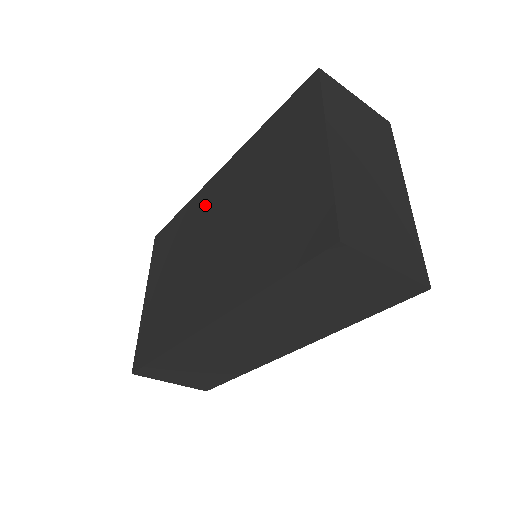
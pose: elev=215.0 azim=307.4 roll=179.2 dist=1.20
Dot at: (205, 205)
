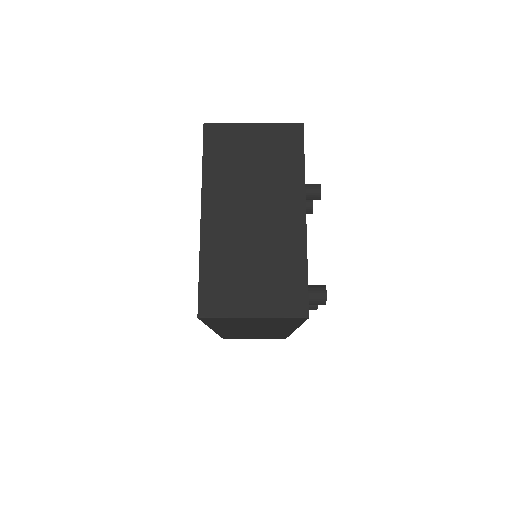
Dot at: occluded
